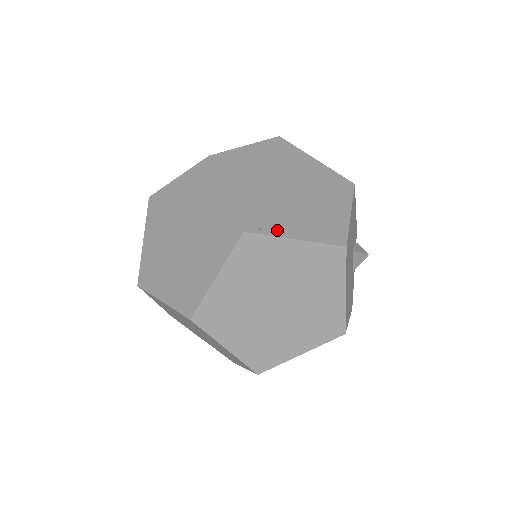
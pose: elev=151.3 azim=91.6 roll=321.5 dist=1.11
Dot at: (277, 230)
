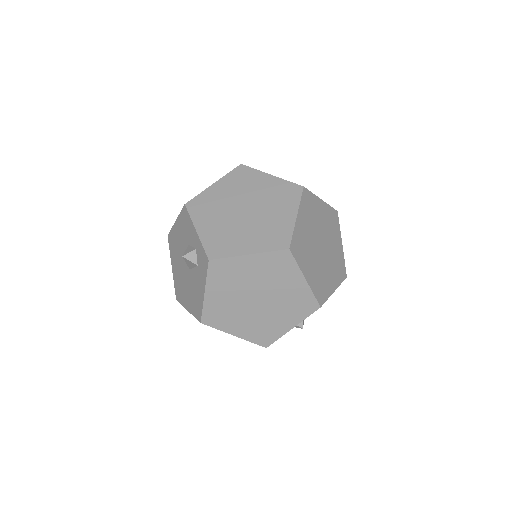
Dot at: occluded
